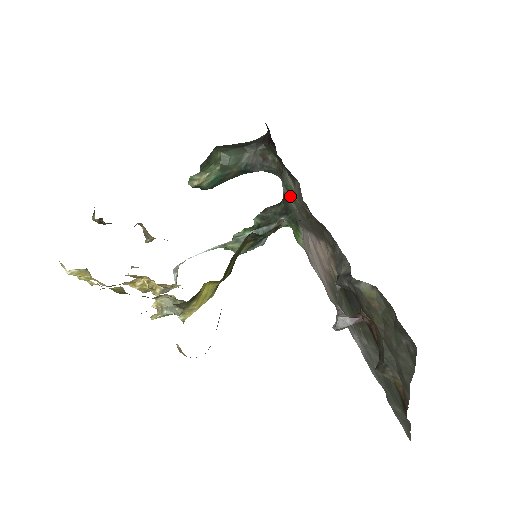
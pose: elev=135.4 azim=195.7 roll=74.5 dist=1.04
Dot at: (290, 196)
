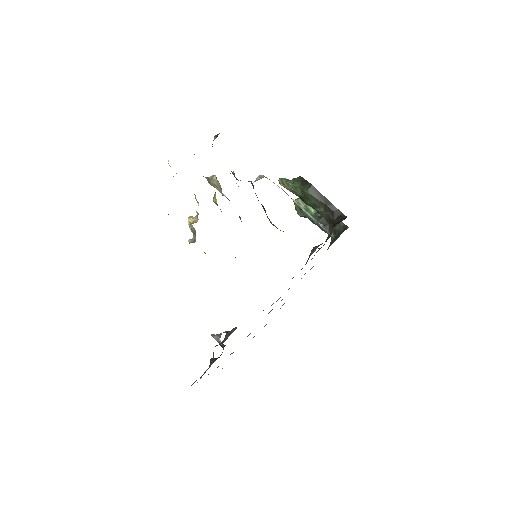
Dot at: (316, 252)
